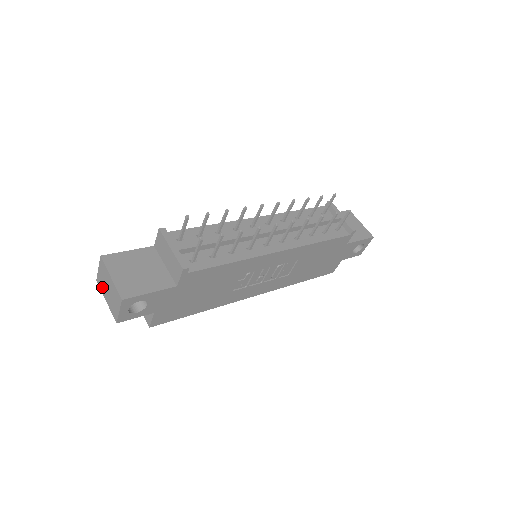
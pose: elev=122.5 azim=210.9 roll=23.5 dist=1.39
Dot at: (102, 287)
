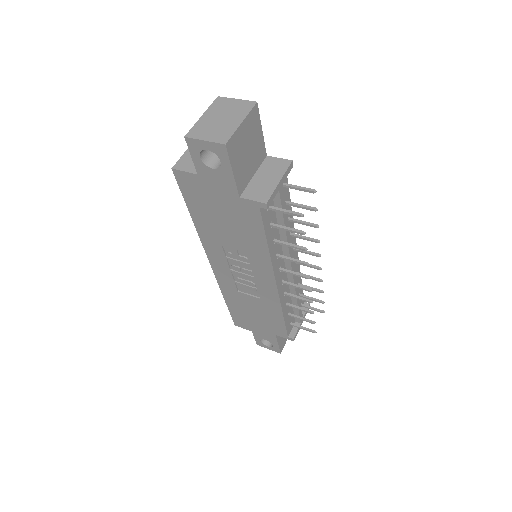
Dot at: (217, 107)
